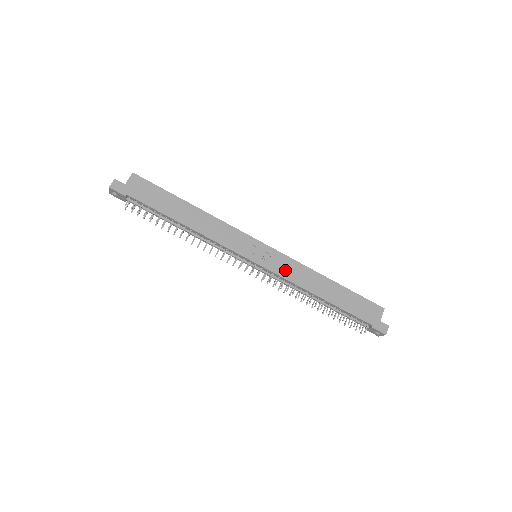
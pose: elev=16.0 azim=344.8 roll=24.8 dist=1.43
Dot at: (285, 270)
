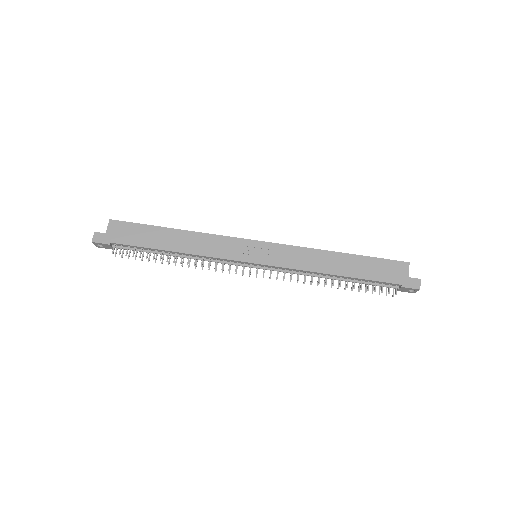
Dot at: (289, 260)
